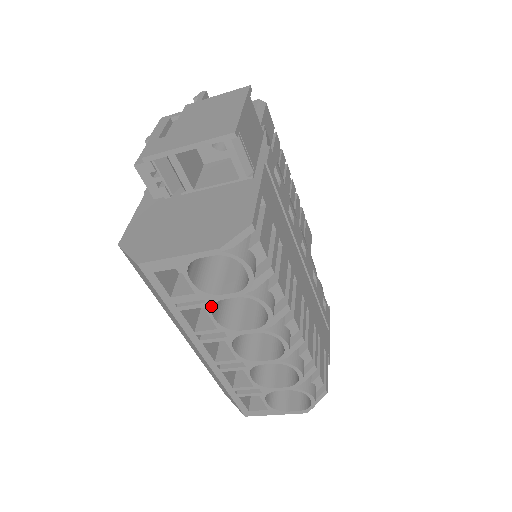
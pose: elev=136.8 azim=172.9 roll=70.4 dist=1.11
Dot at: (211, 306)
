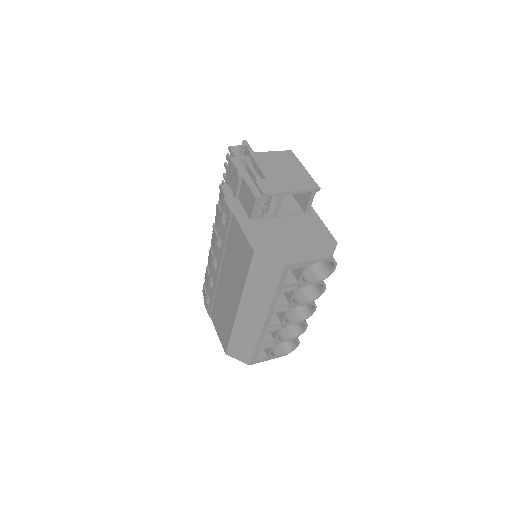
Dot at: occluded
